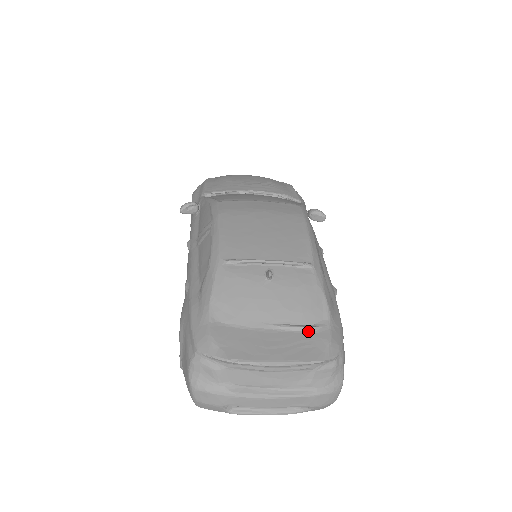
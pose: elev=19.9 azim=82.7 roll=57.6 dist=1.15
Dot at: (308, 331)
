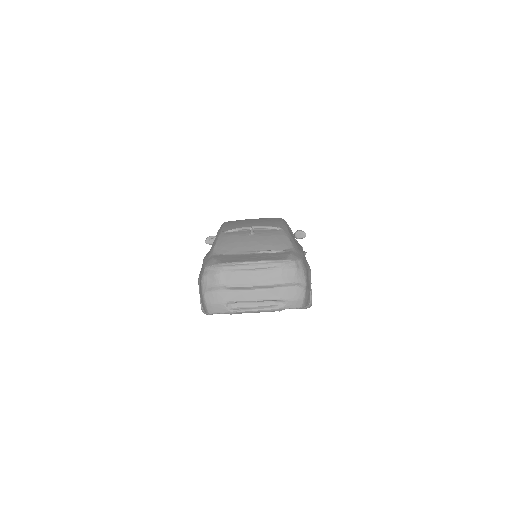
Dot at: (277, 252)
